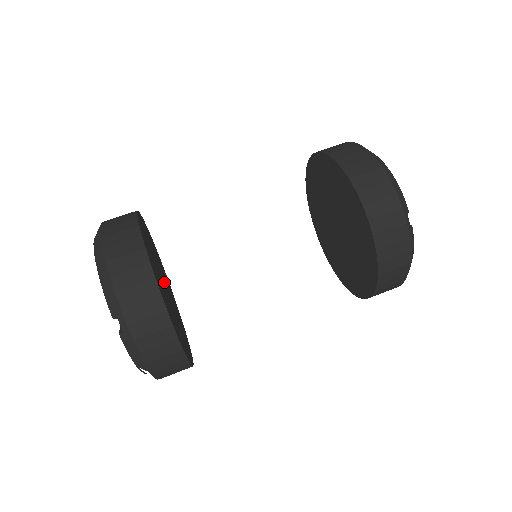
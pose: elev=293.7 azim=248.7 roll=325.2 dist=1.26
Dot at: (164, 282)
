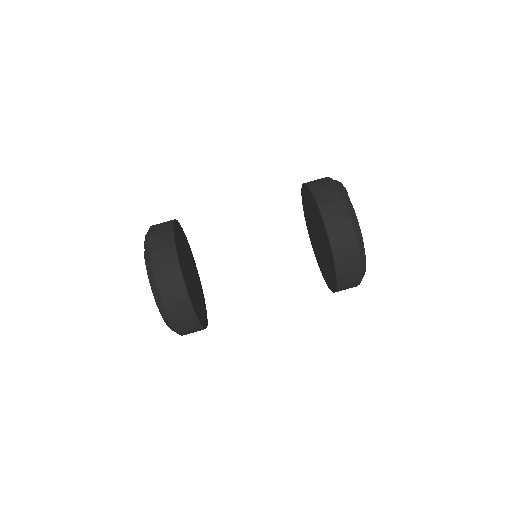
Dot at: (190, 270)
